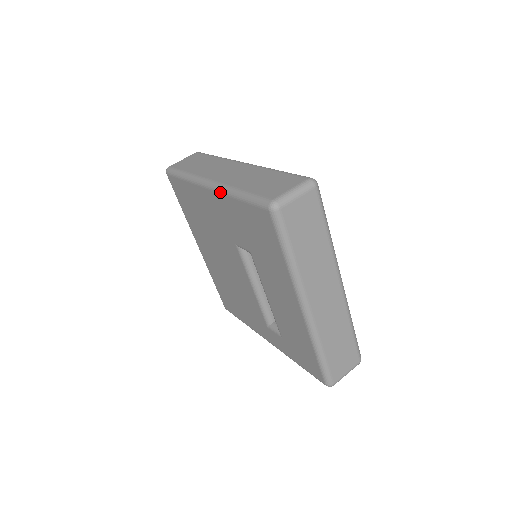
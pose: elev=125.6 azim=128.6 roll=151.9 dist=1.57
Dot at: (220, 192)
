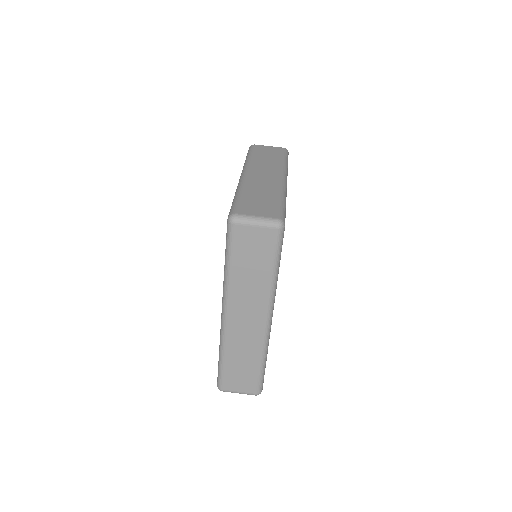
Dot at: occluded
